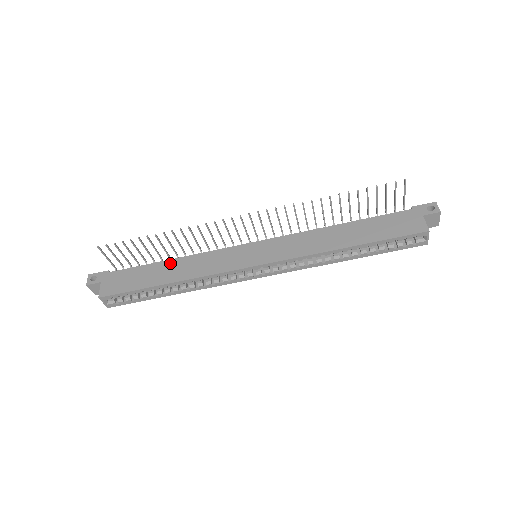
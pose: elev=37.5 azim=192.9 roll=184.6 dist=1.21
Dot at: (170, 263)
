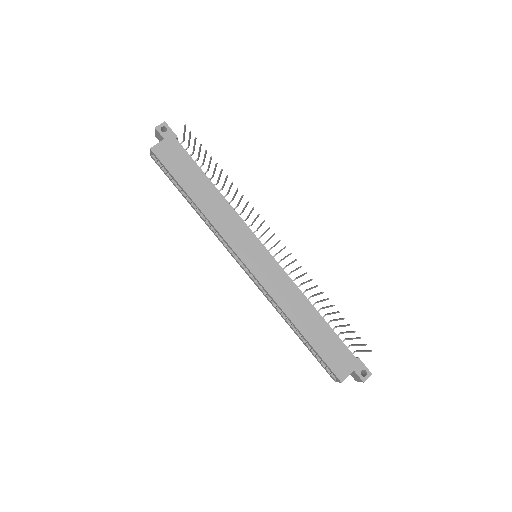
Dot at: (212, 189)
